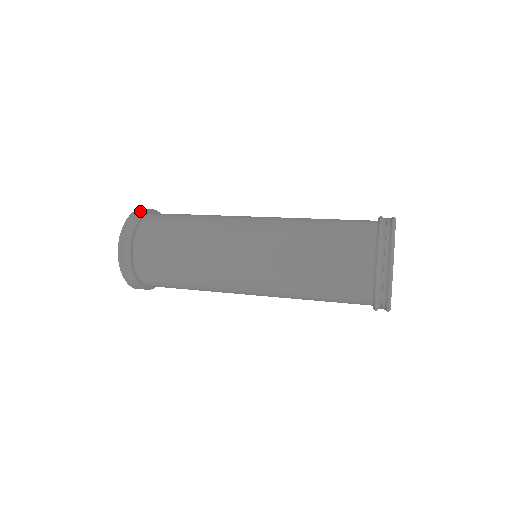
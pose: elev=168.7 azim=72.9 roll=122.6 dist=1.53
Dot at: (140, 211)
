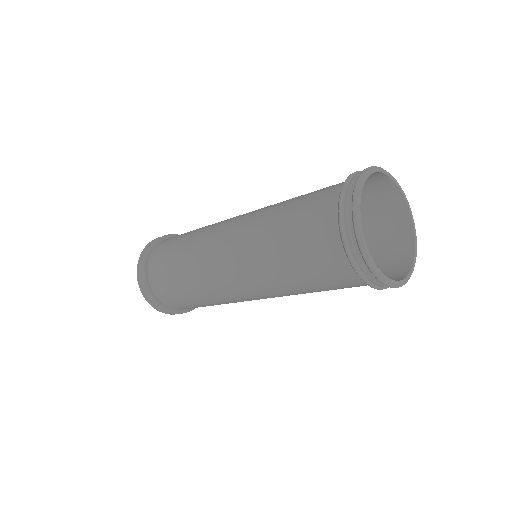
Dot at: occluded
